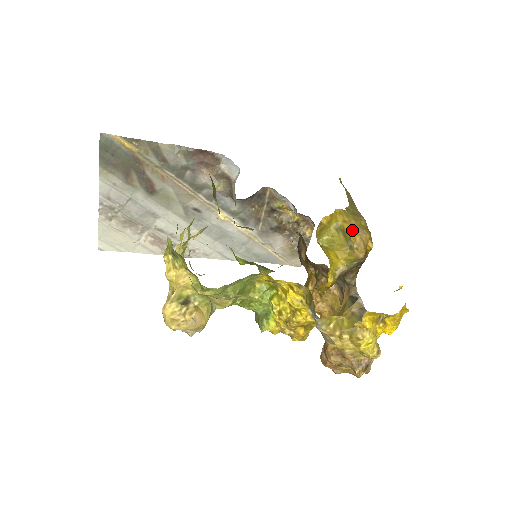
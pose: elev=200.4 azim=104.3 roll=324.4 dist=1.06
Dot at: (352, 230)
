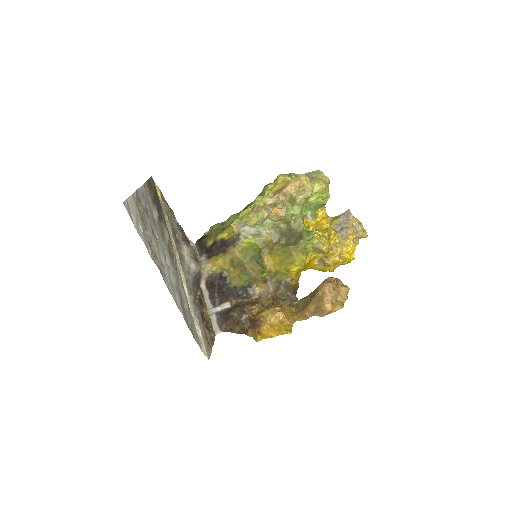
Dot at: occluded
